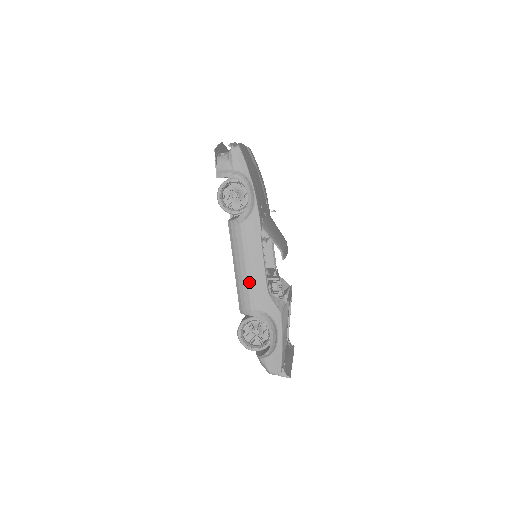
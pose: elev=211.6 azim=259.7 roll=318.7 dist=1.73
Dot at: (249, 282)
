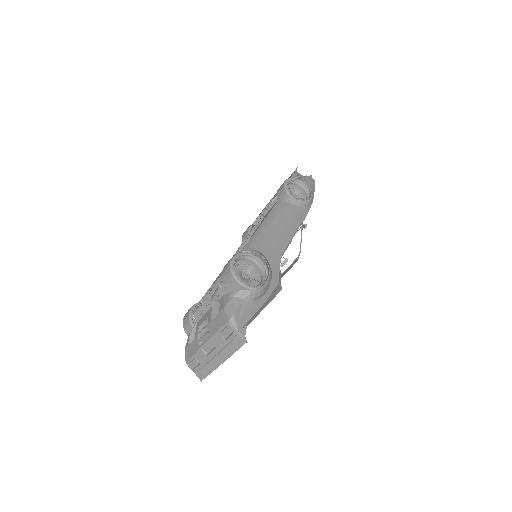
Dot at: (273, 236)
